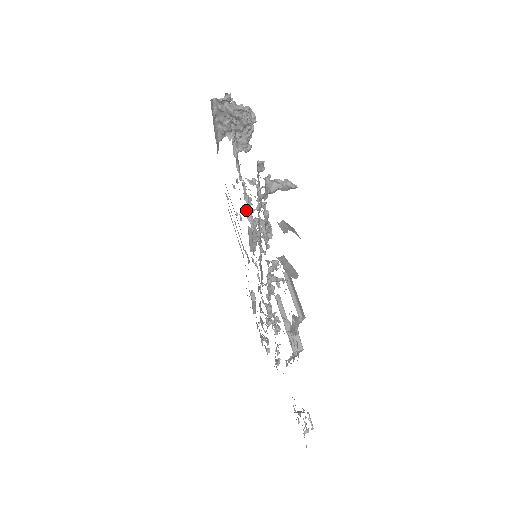
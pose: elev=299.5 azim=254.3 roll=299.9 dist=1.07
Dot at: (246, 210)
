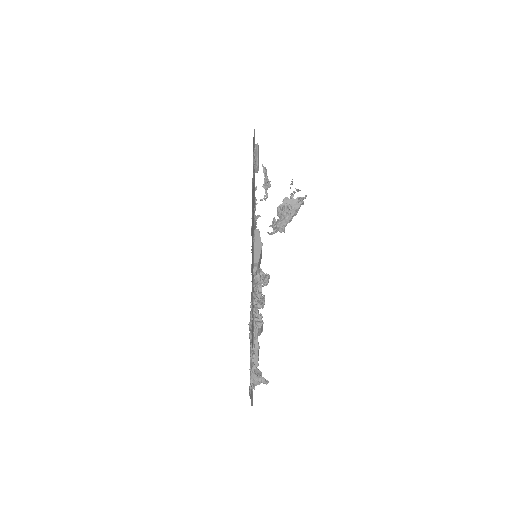
Dot at: (255, 273)
